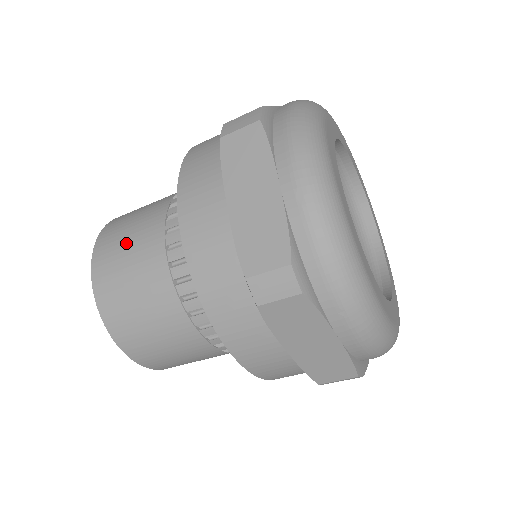
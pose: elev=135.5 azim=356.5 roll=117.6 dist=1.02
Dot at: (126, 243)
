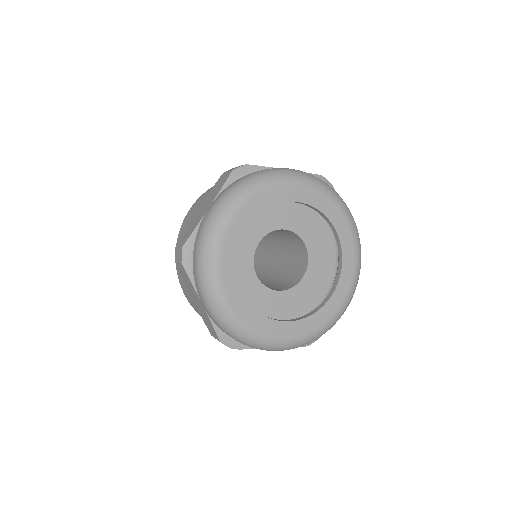
Dot at: occluded
